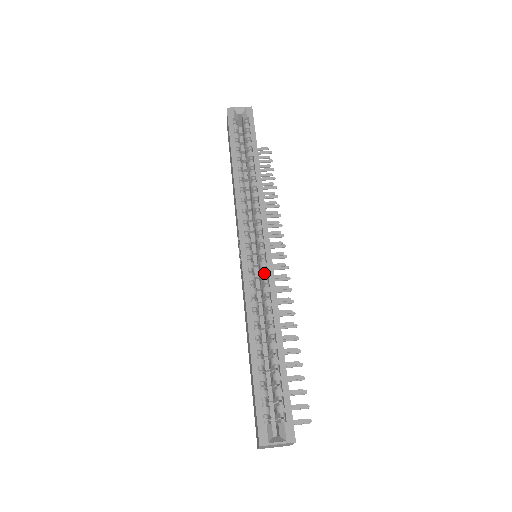
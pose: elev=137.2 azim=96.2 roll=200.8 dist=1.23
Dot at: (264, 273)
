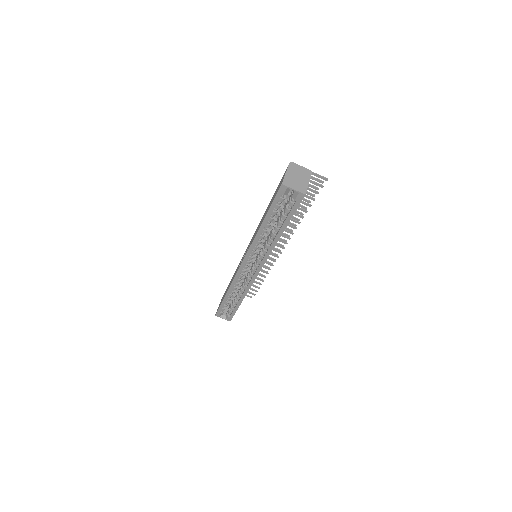
Dot at: (249, 278)
